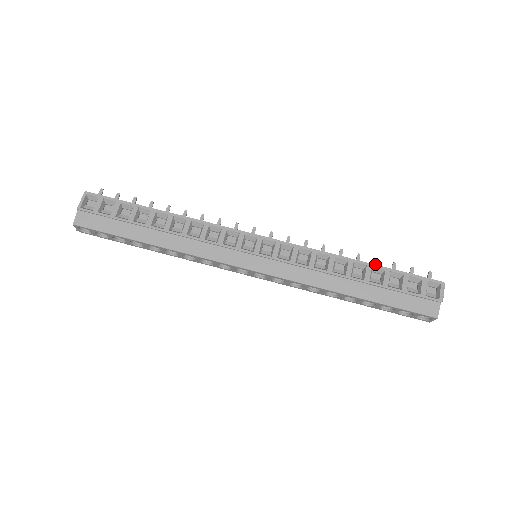
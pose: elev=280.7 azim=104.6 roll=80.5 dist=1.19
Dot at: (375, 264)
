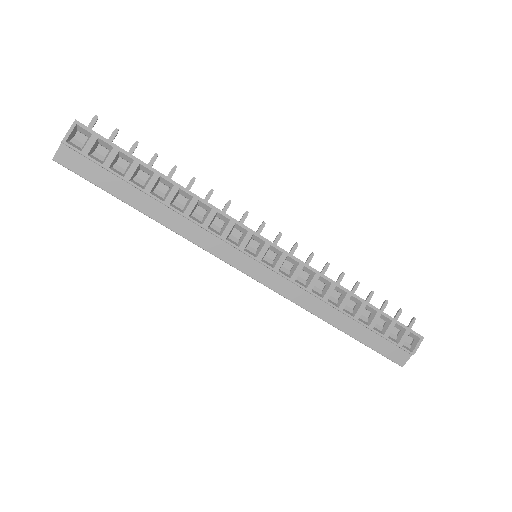
Dot at: (369, 297)
